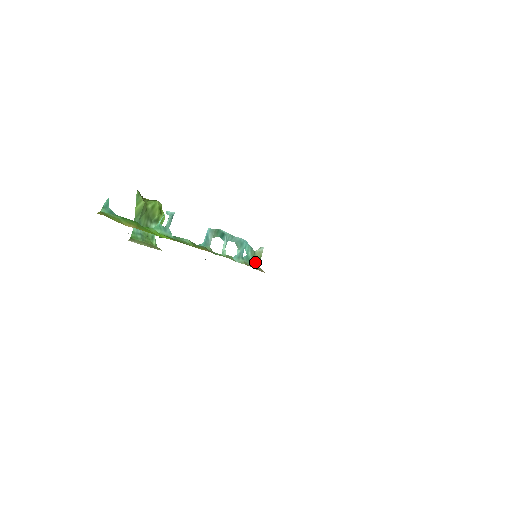
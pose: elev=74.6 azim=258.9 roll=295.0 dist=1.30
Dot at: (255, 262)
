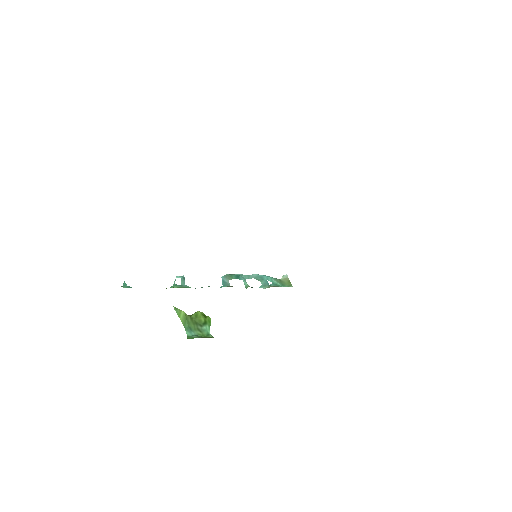
Dot at: (285, 285)
